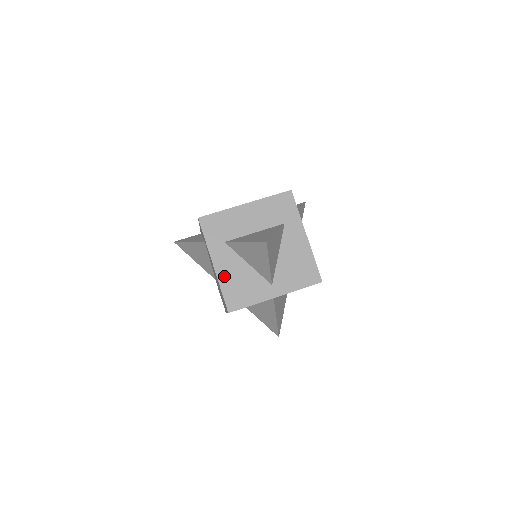
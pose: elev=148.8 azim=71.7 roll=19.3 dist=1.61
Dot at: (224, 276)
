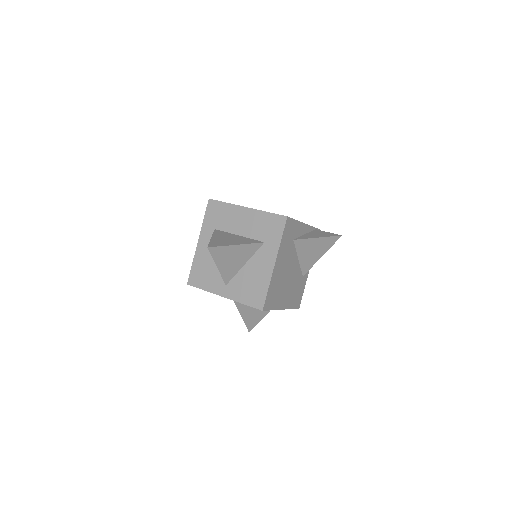
Dot at: (200, 255)
